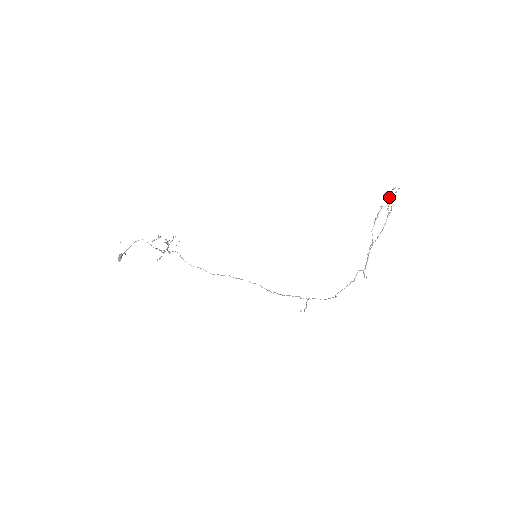
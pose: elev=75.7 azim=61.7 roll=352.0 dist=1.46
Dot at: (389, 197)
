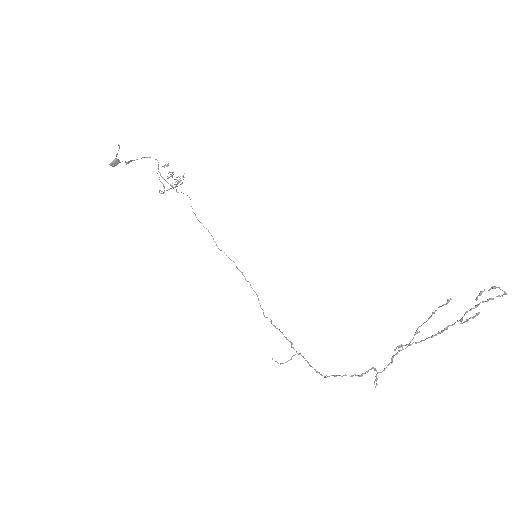
Dot at: occluded
